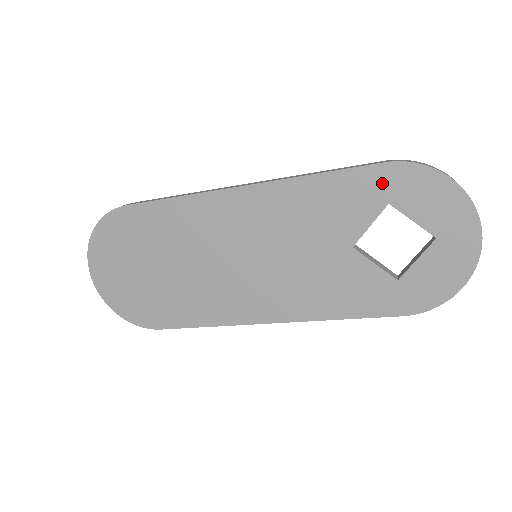
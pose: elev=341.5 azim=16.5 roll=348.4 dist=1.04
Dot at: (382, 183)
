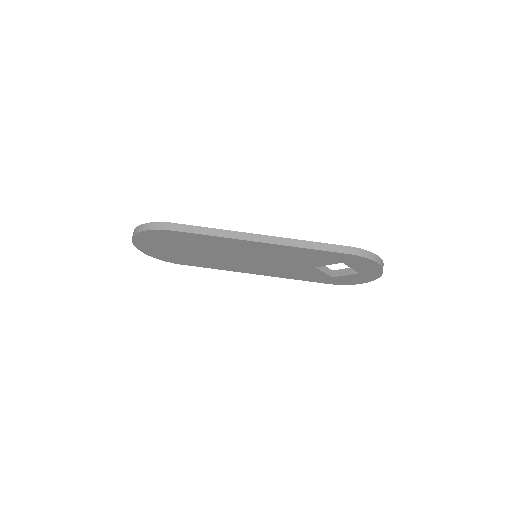
Dot at: (343, 258)
